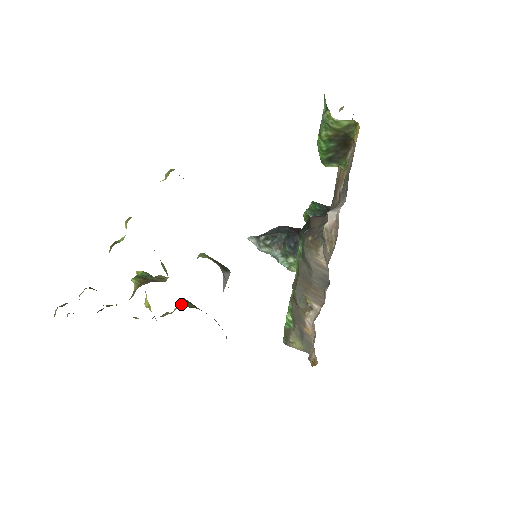
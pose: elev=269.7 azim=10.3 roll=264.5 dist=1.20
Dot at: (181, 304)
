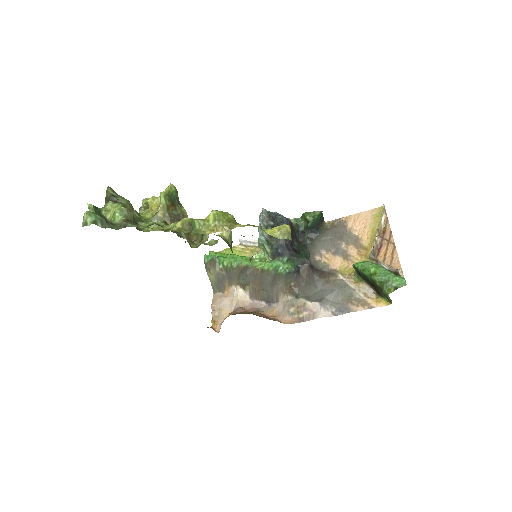
Dot at: occluded
